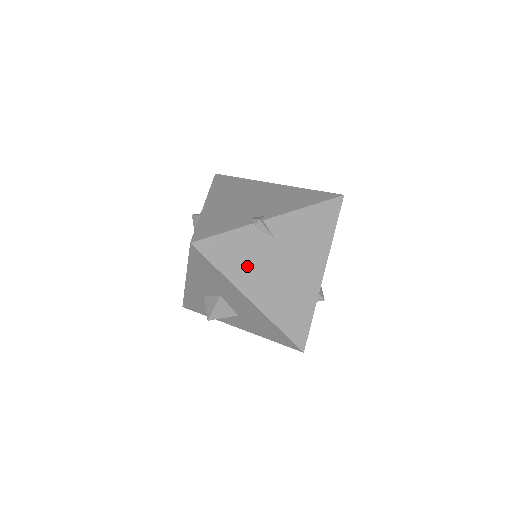
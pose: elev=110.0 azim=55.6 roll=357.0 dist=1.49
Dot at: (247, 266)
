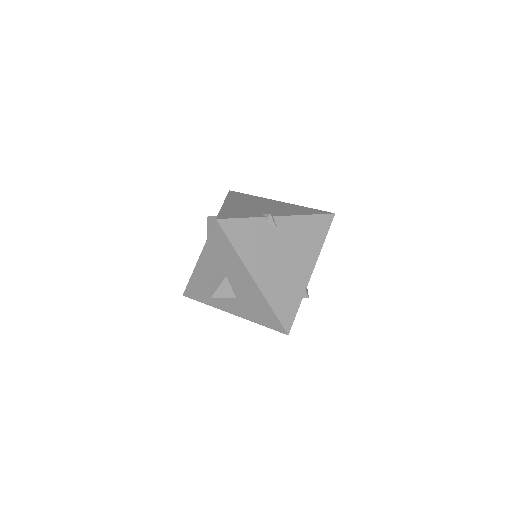
Dot at: (255, 249)
